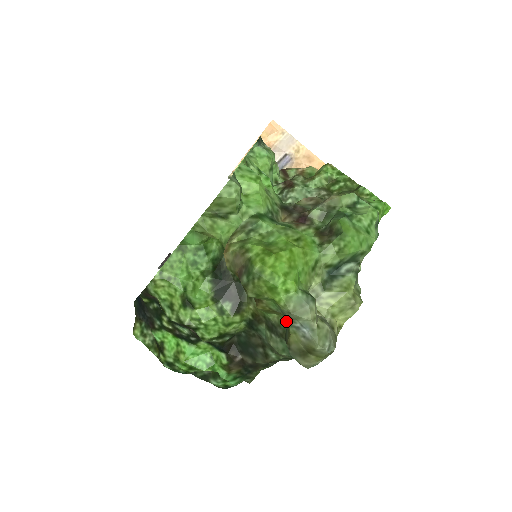
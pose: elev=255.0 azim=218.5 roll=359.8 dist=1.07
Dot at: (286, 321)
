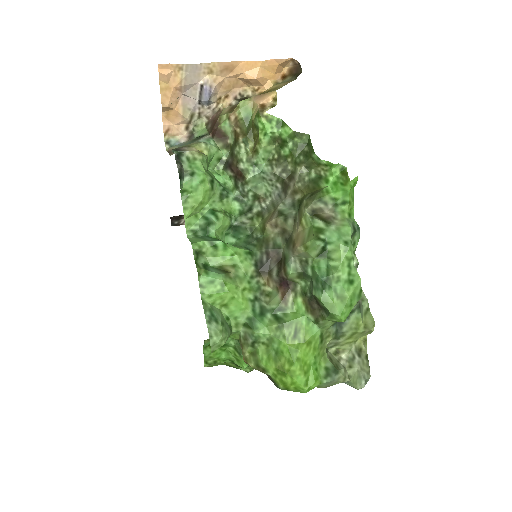
Dot at: occluded
